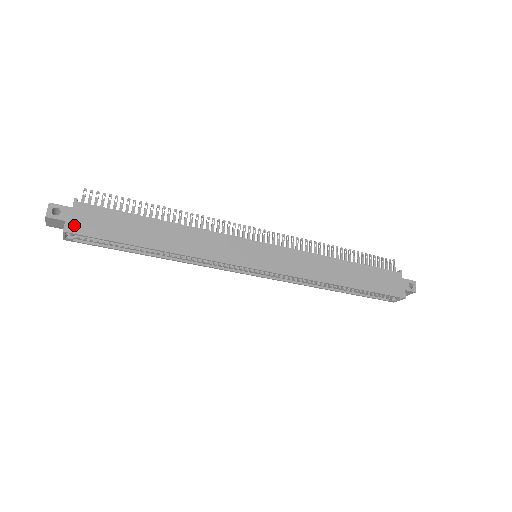
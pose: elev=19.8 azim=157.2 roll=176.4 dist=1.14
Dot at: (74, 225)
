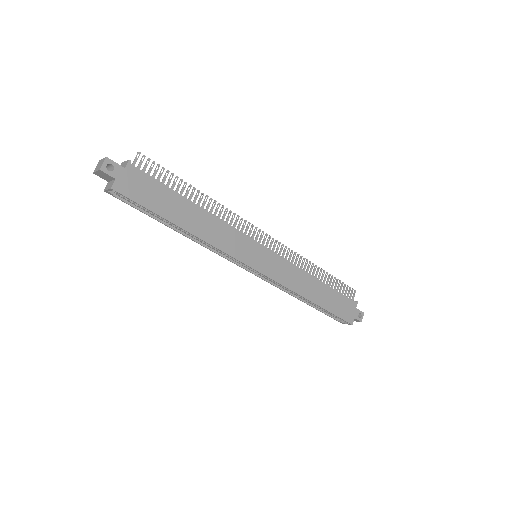
Dot at: (122, 185)
